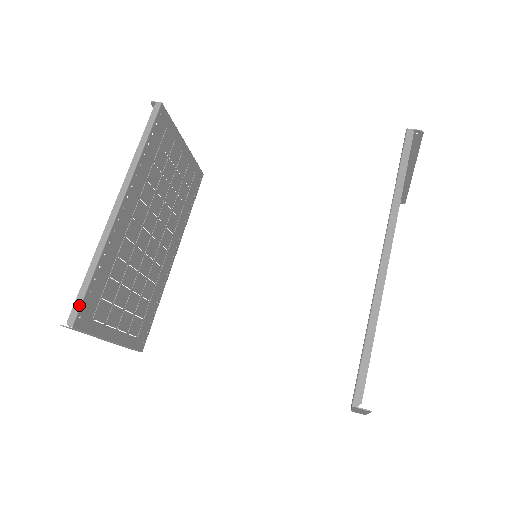
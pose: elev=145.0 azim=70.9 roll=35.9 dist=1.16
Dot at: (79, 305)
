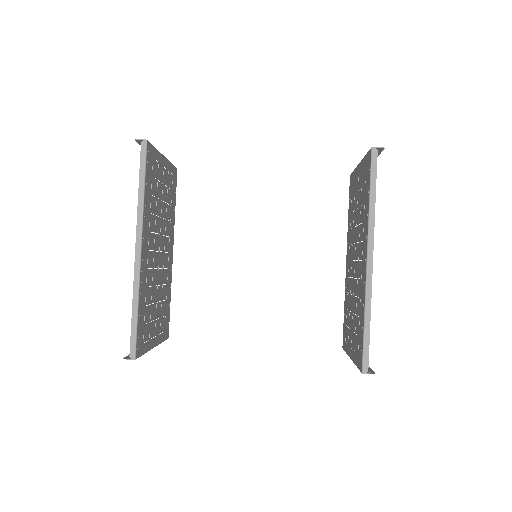
Dot at: (135, 341)
